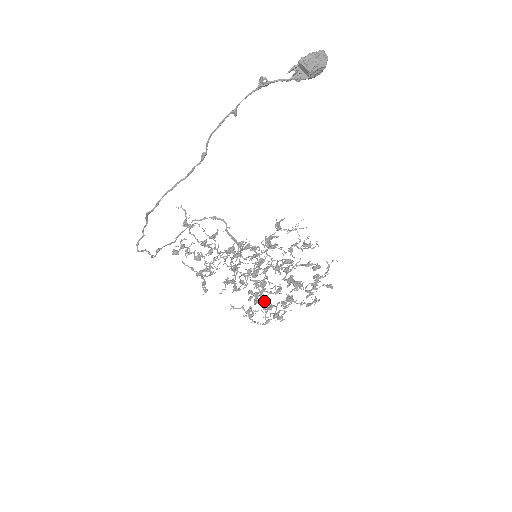
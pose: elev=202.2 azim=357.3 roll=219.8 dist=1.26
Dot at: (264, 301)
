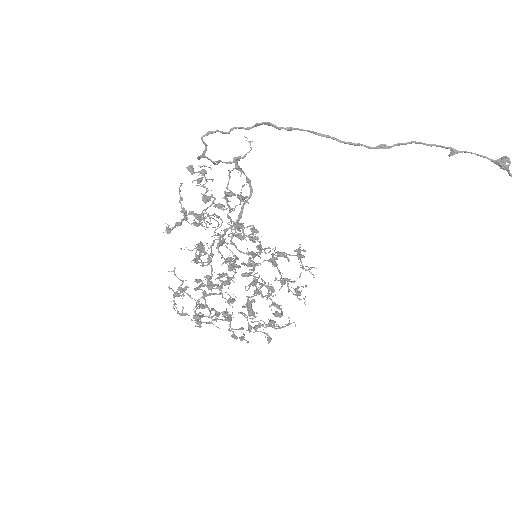
Dot at: (206, 296)
